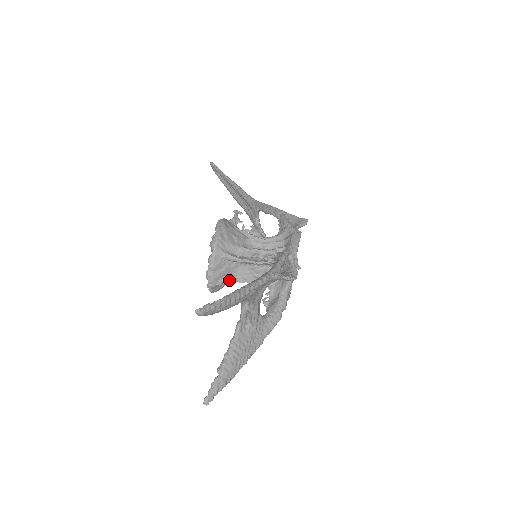
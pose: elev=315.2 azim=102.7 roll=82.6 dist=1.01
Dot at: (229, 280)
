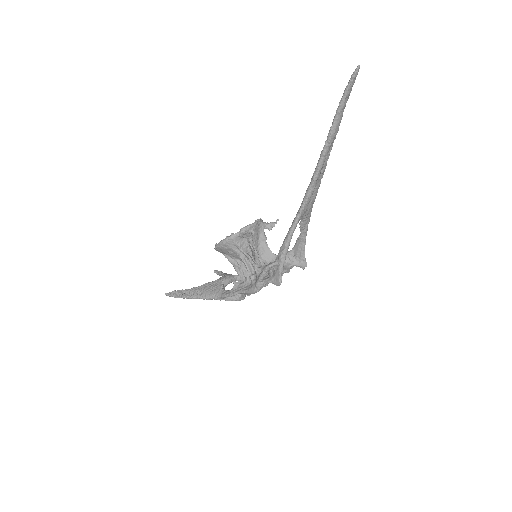
Dot at: occluded
